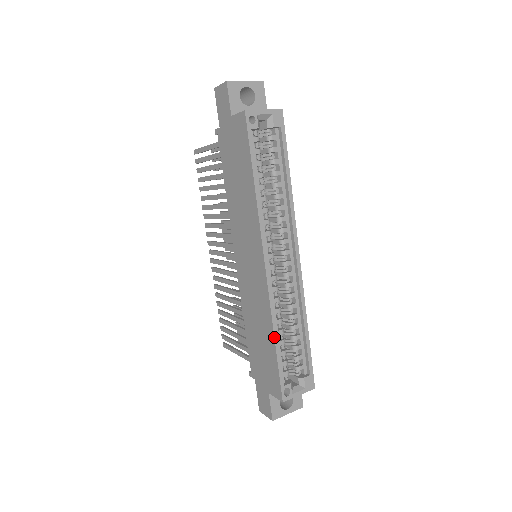
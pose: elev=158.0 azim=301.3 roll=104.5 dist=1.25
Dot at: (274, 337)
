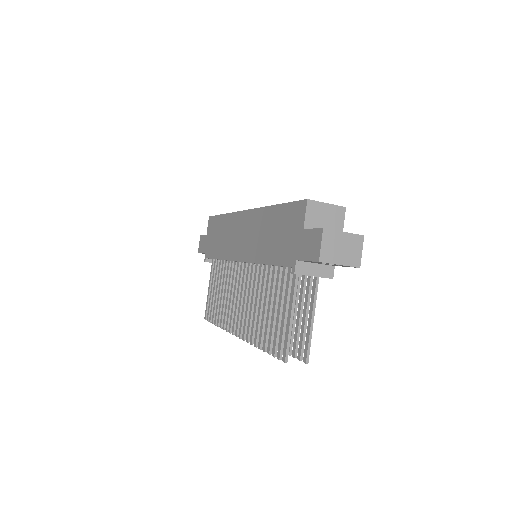
Dot at: (273, 205)
